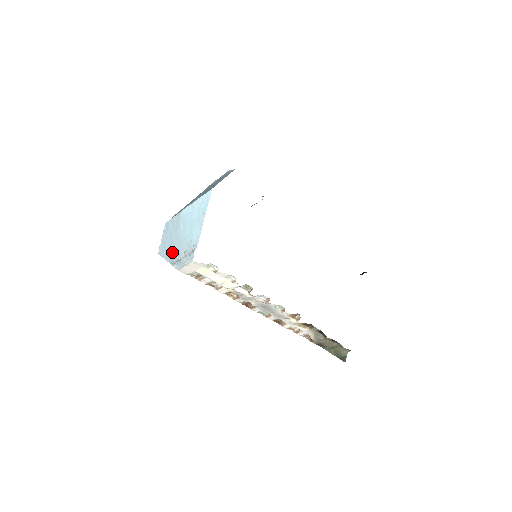
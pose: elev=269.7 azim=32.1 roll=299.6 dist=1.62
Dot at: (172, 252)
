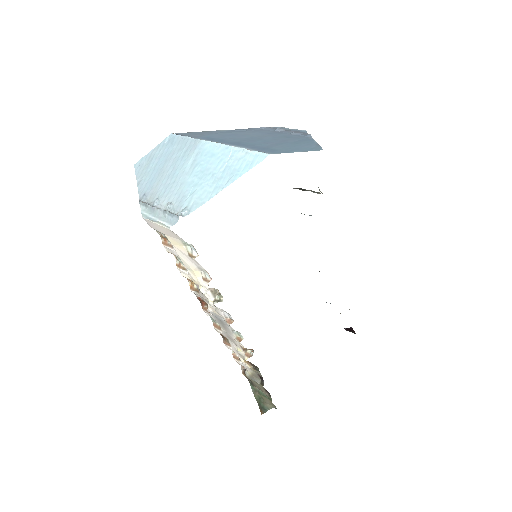
Dot at: (152, 183)
